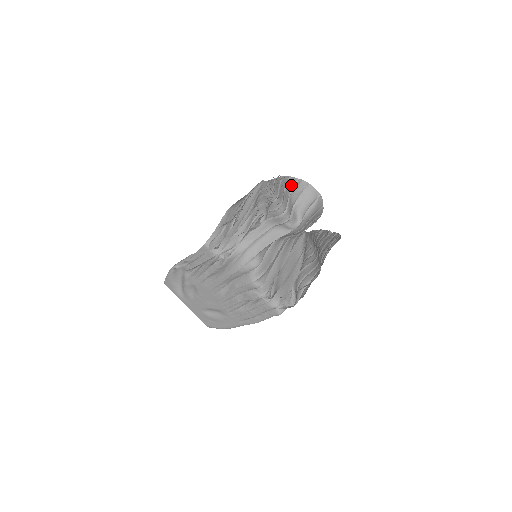
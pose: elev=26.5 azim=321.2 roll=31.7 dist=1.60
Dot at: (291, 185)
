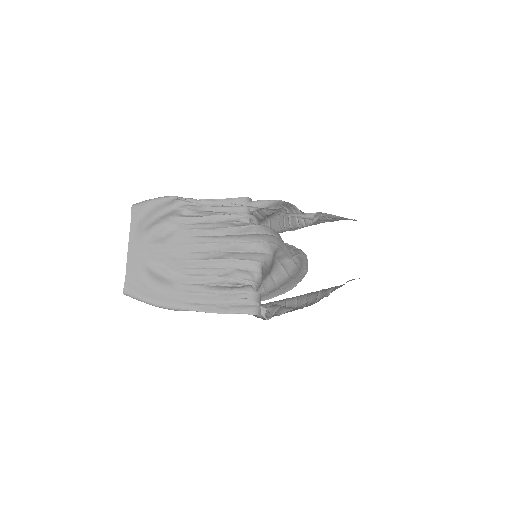
Dot at: (290, 247)
